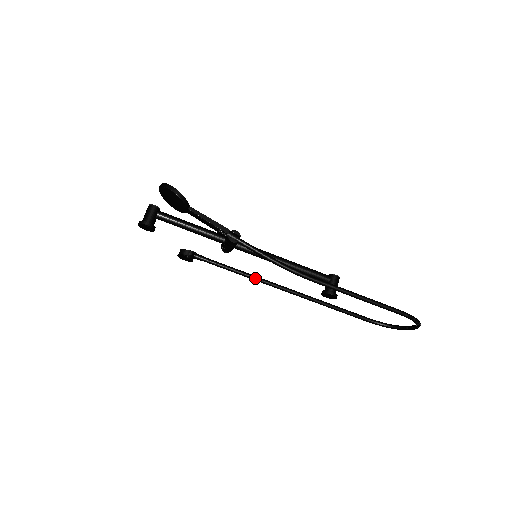
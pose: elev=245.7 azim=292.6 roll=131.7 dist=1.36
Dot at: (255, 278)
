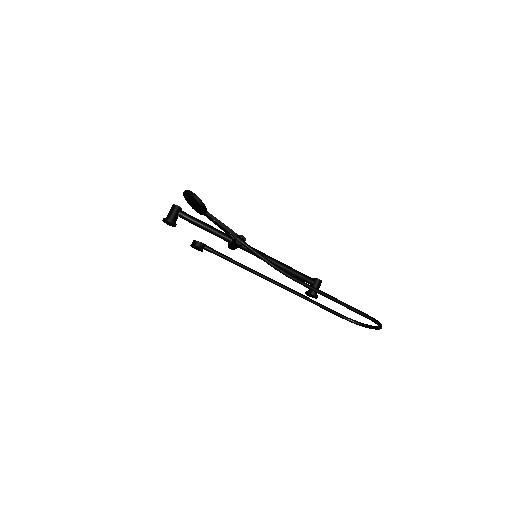
Dot at: (252, 271)
